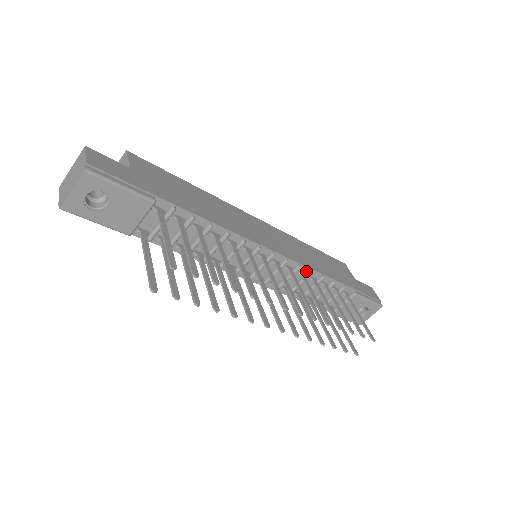
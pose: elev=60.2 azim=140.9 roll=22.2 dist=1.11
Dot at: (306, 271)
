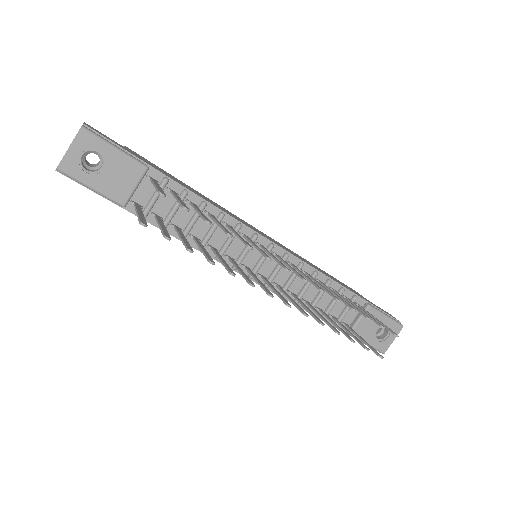
Dot at: (310, 272)
